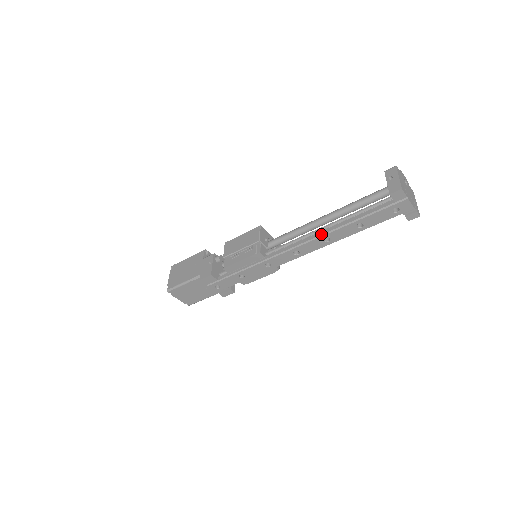
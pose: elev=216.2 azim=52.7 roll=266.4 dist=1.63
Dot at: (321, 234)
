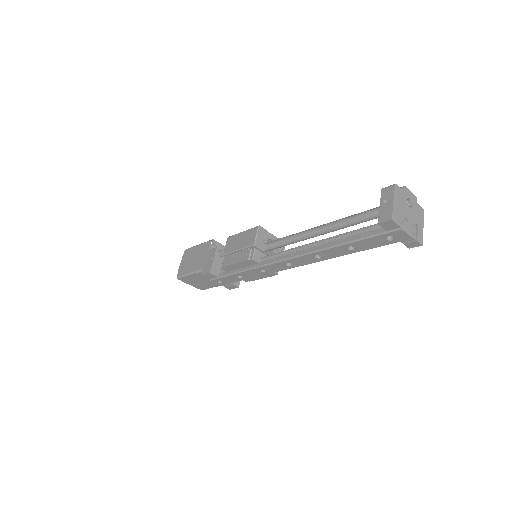
Dot at: (310, 251)
